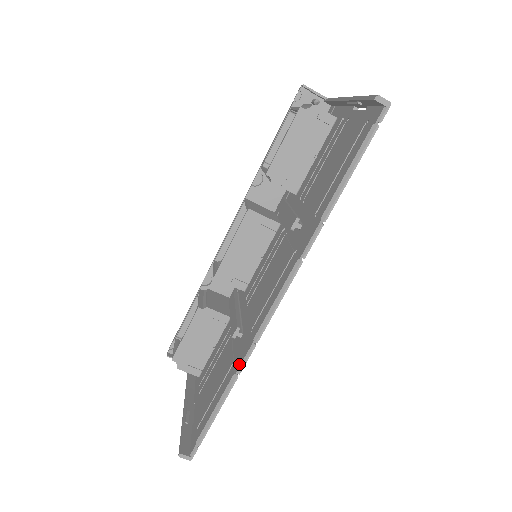
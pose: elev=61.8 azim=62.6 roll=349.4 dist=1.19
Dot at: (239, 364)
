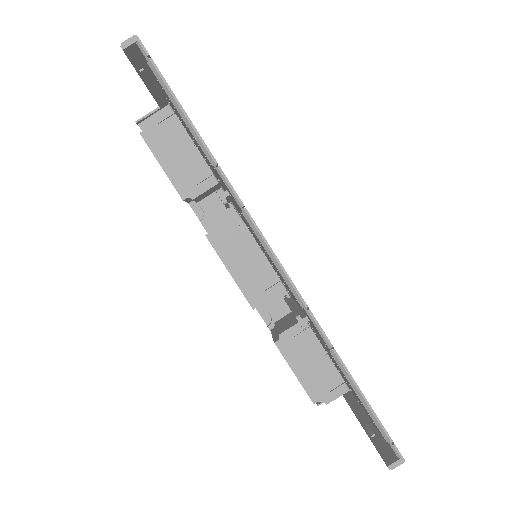
Dot at: occluded
